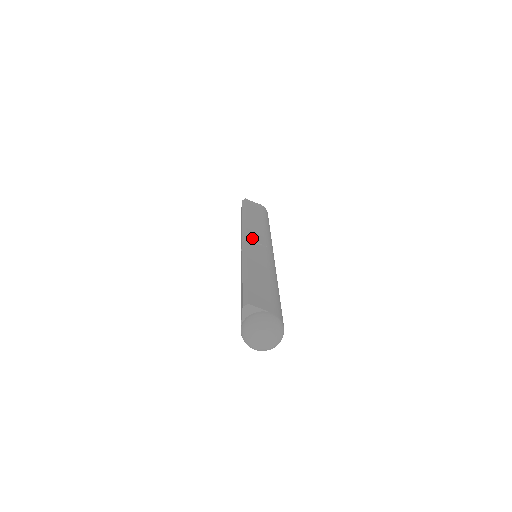
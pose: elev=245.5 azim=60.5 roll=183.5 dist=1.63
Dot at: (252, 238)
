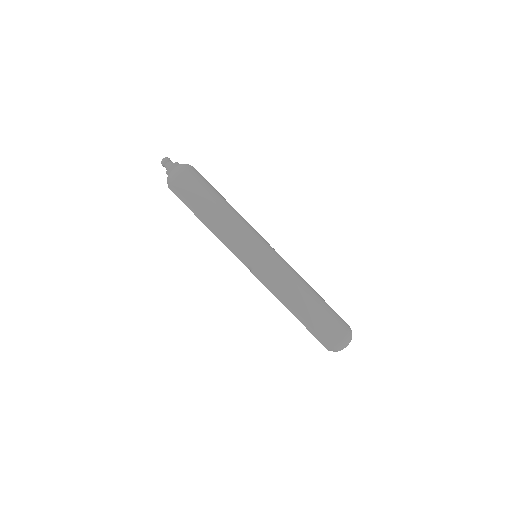
Dot at: (251, 258)
